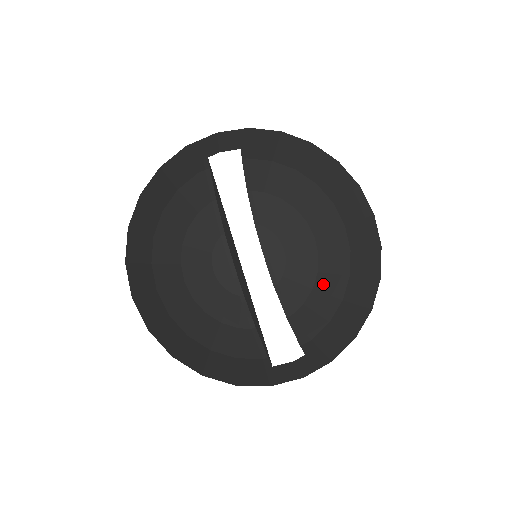
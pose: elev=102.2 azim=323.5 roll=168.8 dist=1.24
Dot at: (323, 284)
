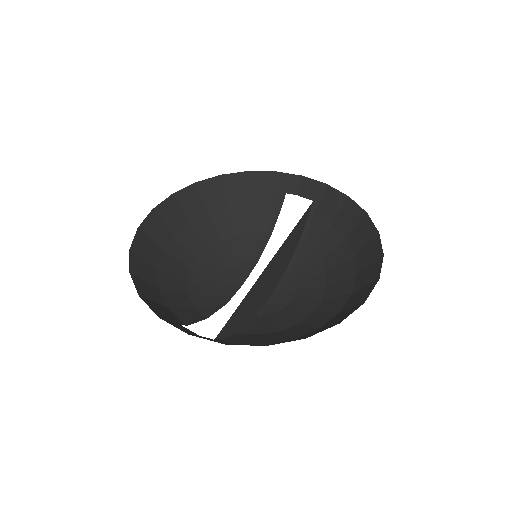
Dot at: (294, 329)
